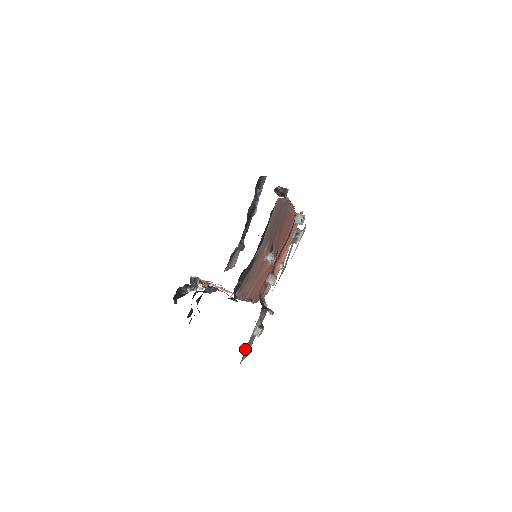
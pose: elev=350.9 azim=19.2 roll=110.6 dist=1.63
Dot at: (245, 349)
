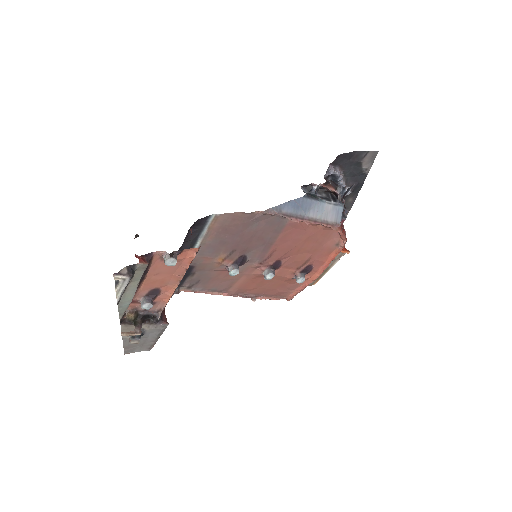
Dot at: (123, 346)
